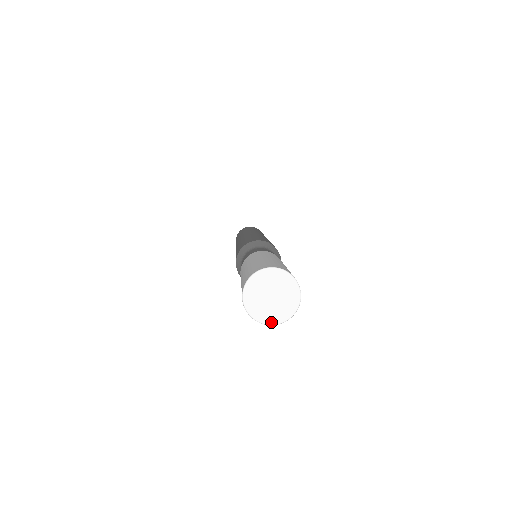
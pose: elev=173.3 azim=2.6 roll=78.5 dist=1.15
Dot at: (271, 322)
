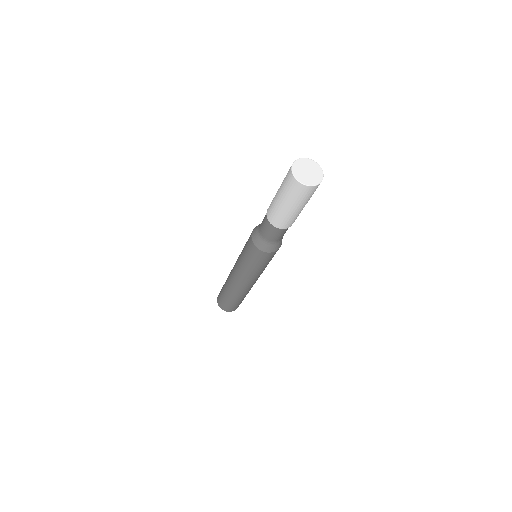
Dot at: (313, 184)
